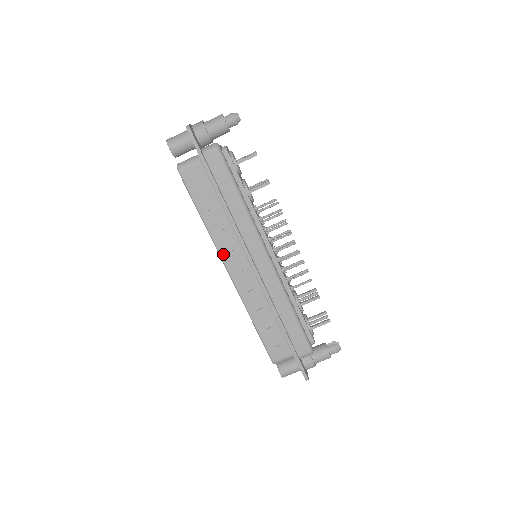
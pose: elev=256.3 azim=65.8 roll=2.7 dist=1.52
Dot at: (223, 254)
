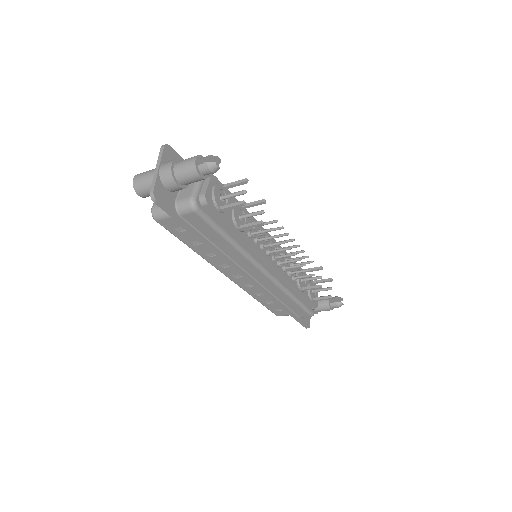
Dot at: (219, 268)
